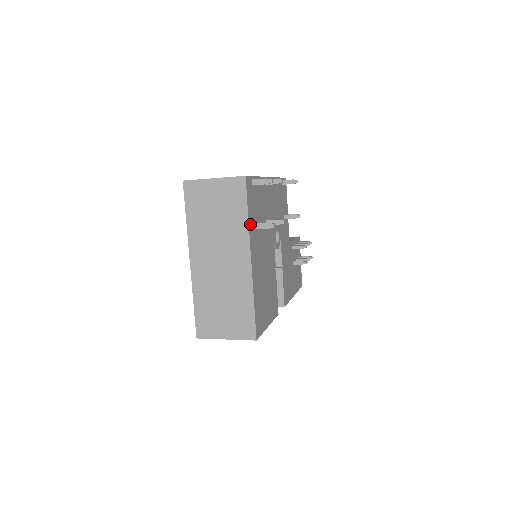
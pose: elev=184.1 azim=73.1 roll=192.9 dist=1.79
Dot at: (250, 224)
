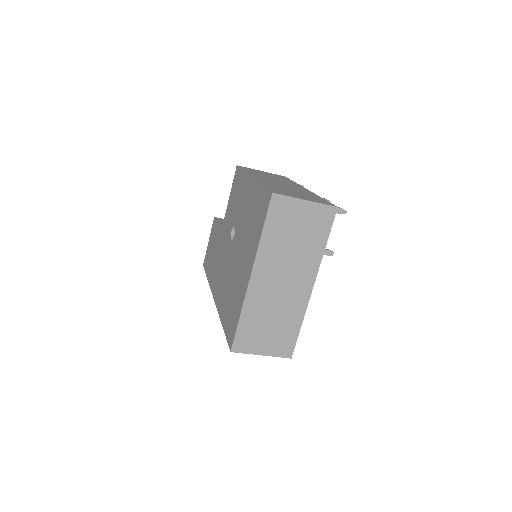
Dot at: (321, 252)
